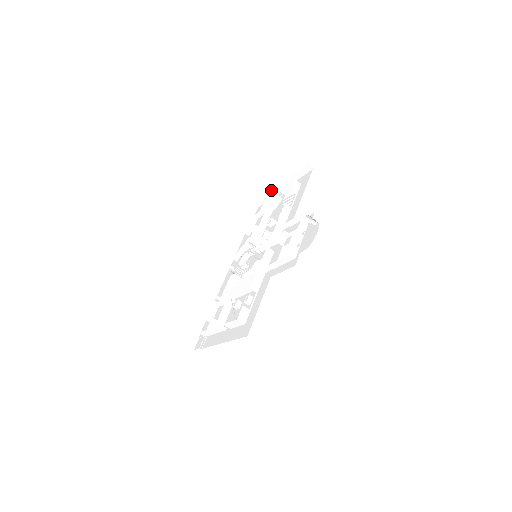
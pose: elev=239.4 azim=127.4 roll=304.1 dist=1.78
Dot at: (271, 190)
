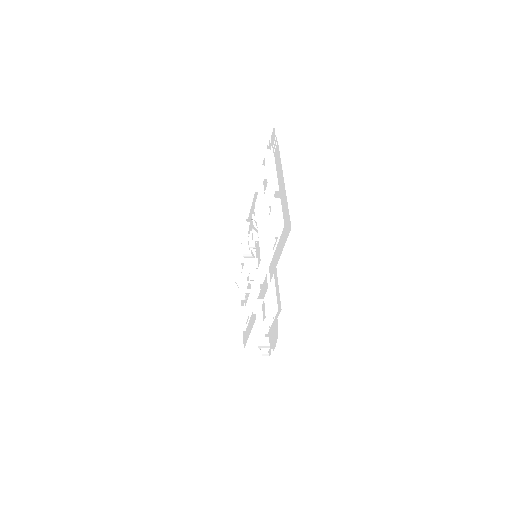
Dot at: occluded
